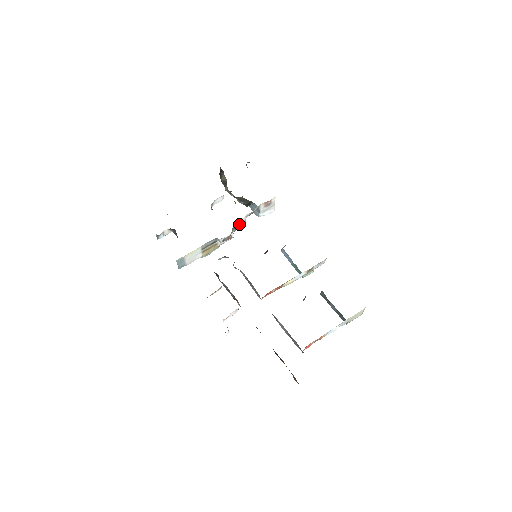
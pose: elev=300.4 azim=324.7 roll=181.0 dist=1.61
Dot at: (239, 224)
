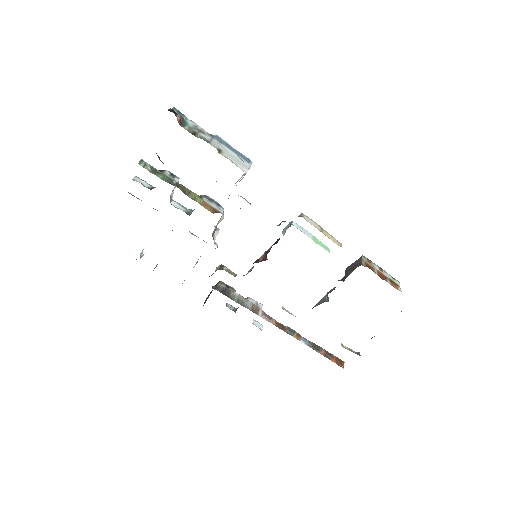
Dot at: (218, 223)
